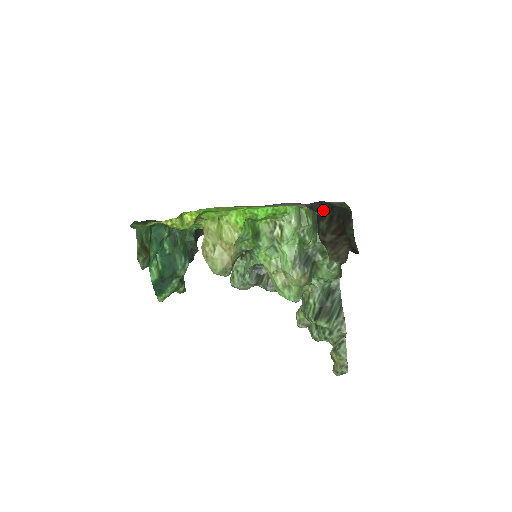
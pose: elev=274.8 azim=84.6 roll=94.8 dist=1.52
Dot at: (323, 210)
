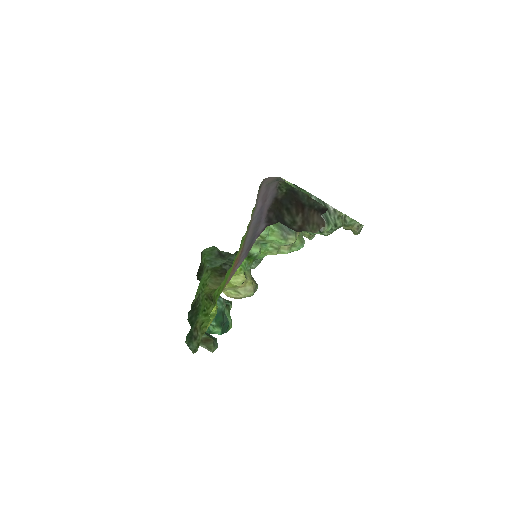
Dot at: (278, 212)
